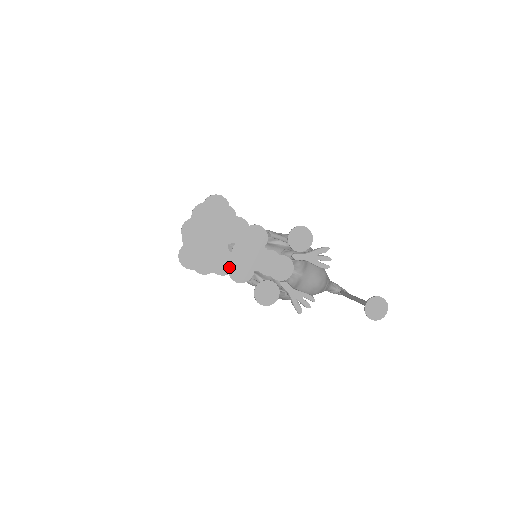
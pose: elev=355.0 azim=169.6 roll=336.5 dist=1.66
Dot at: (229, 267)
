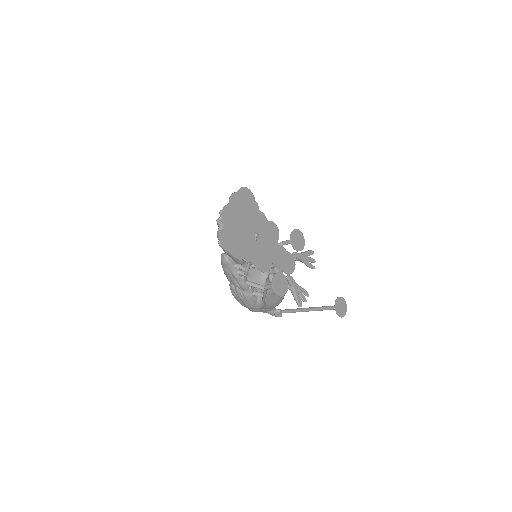
Dot at: (256, 255)
